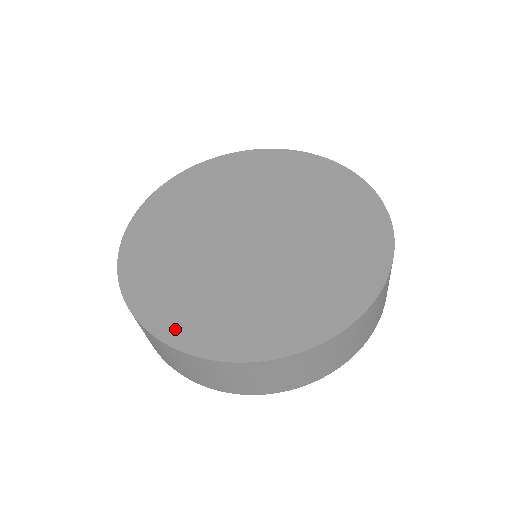
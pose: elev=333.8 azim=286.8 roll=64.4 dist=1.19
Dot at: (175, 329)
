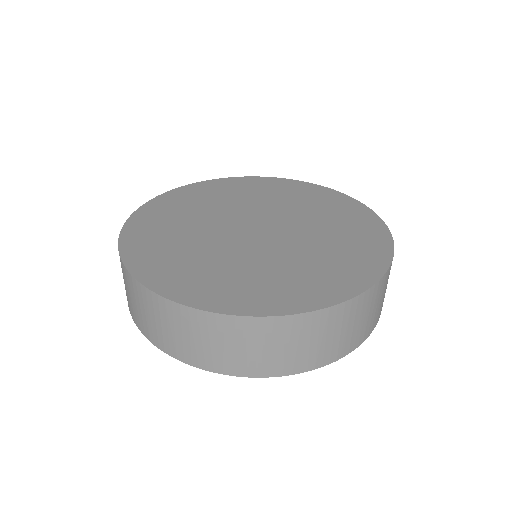
Dot at: (267, 304)
